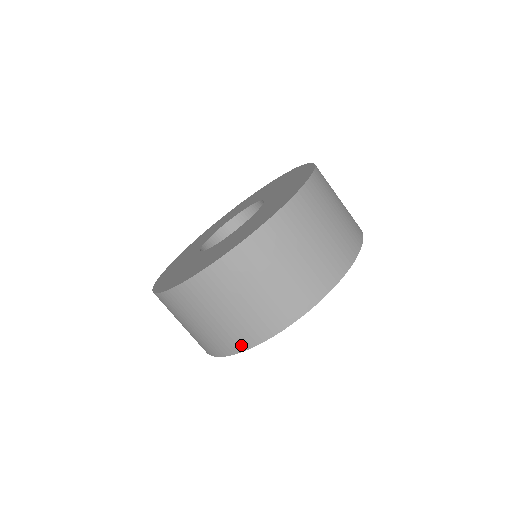
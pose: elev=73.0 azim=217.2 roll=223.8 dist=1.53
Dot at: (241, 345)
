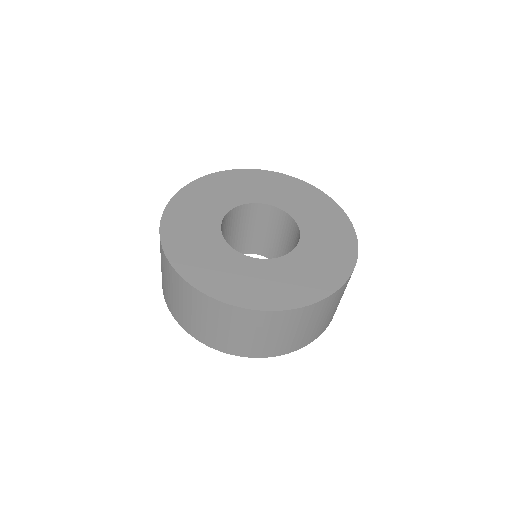
Dot at: (282, 352)
